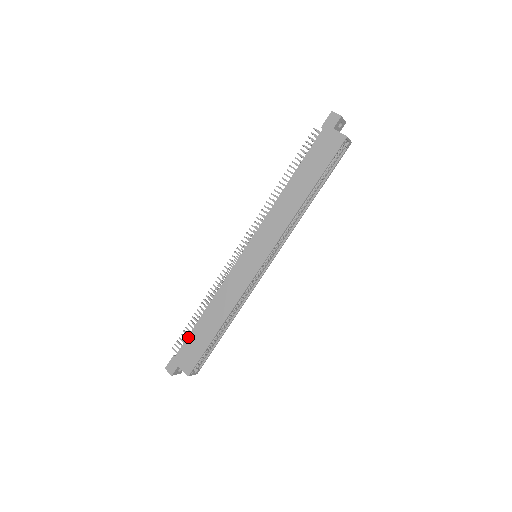
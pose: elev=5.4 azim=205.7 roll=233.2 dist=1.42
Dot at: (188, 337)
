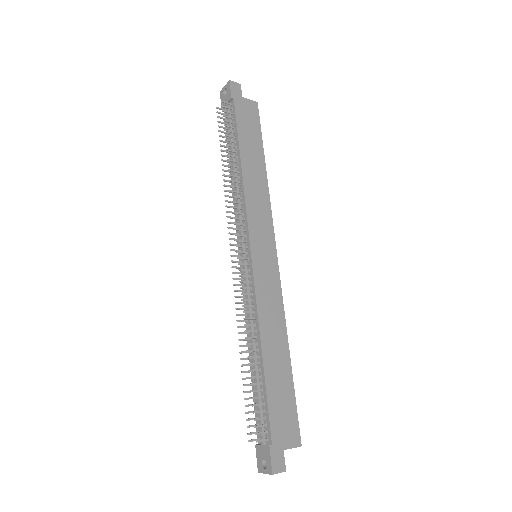
Dot at: (268, 403)
